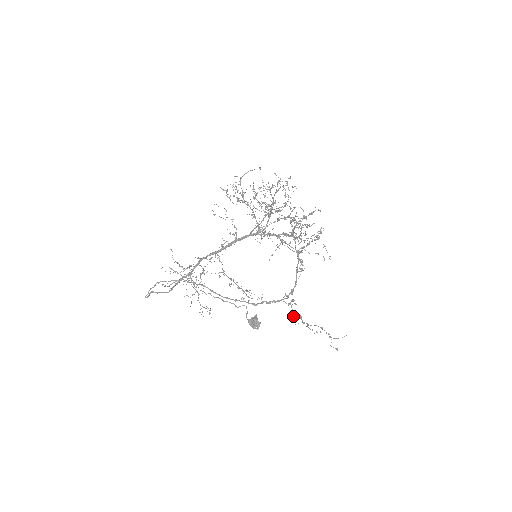
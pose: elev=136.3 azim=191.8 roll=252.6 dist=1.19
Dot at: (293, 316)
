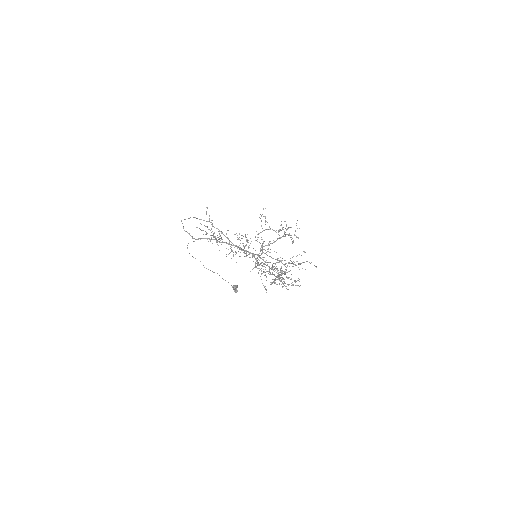
Dot at: occluded
